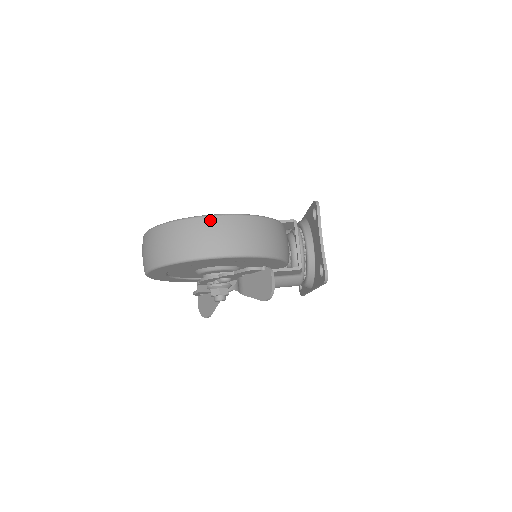
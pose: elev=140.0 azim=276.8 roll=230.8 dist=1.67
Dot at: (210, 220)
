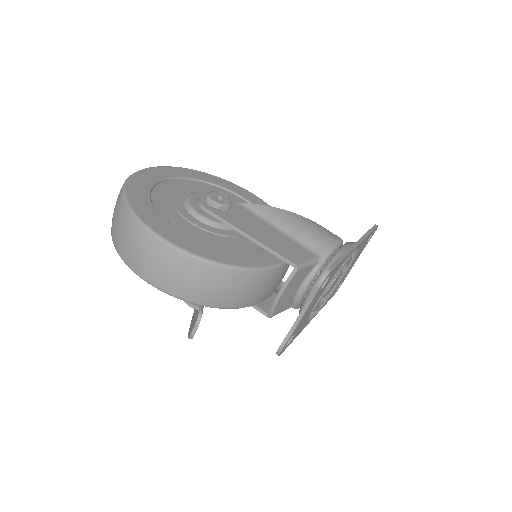
Dot at: (148, 238)
